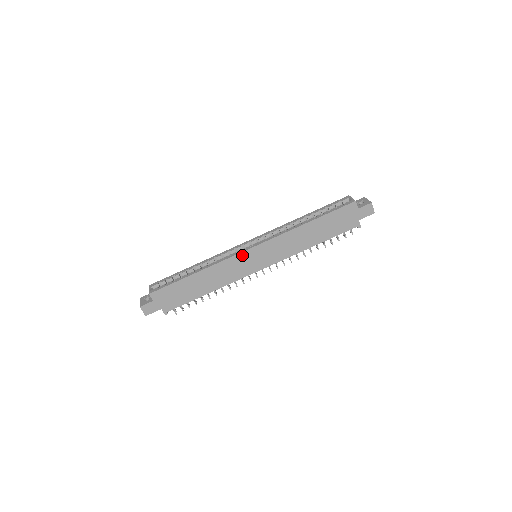
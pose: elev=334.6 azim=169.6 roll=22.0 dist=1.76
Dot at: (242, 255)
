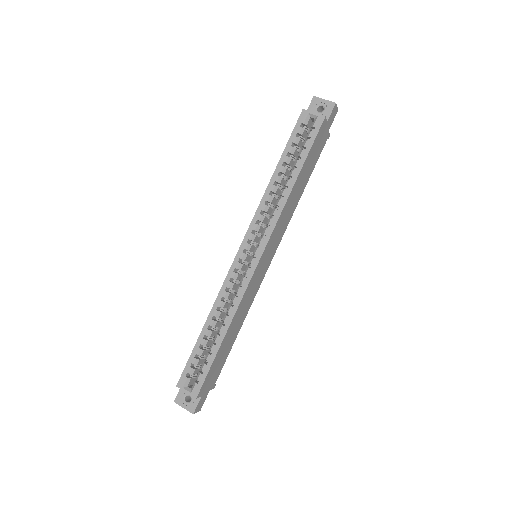
Dot at: (254, 274)
